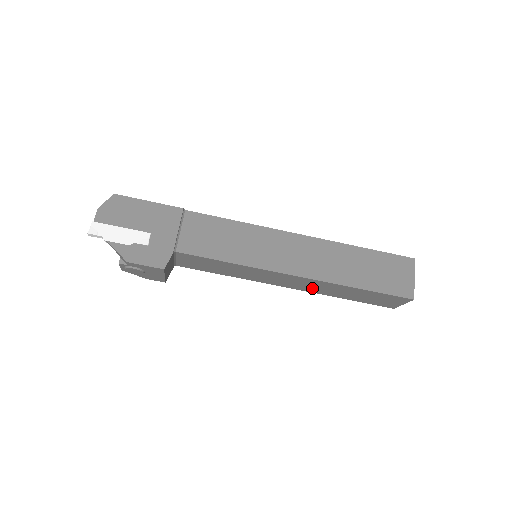
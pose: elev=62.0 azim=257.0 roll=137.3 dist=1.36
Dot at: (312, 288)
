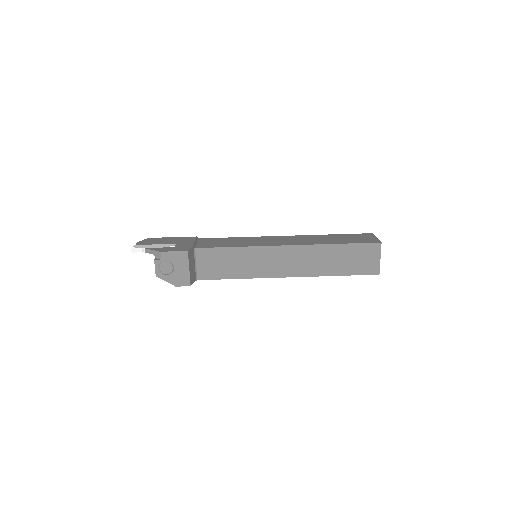
Dot at: (306, 266)
